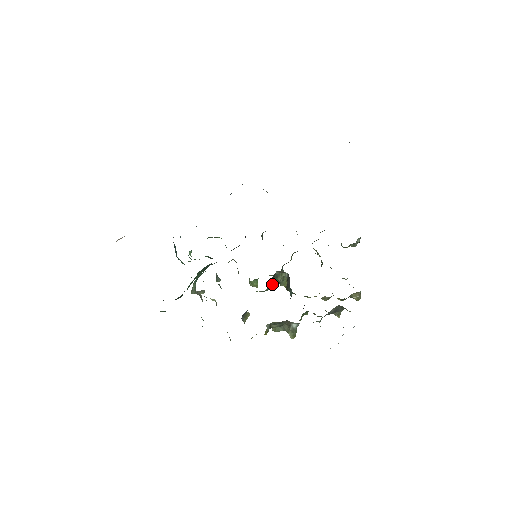
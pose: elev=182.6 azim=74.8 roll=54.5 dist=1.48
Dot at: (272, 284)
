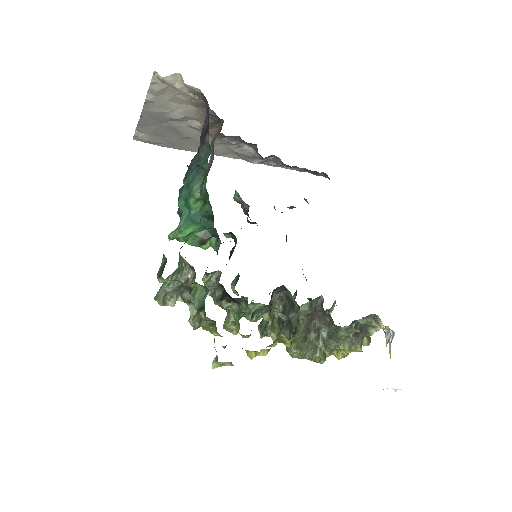
Dot at: (271, 305)
